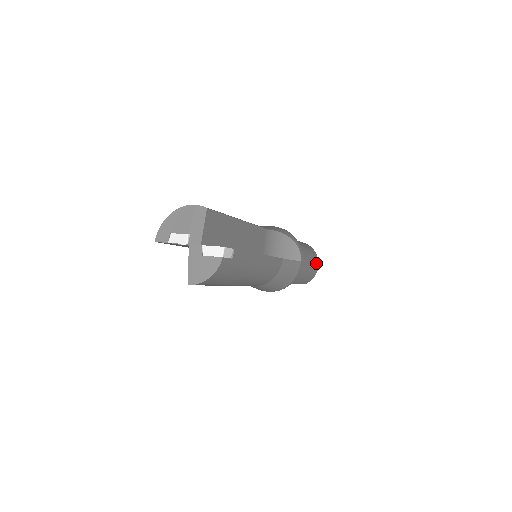
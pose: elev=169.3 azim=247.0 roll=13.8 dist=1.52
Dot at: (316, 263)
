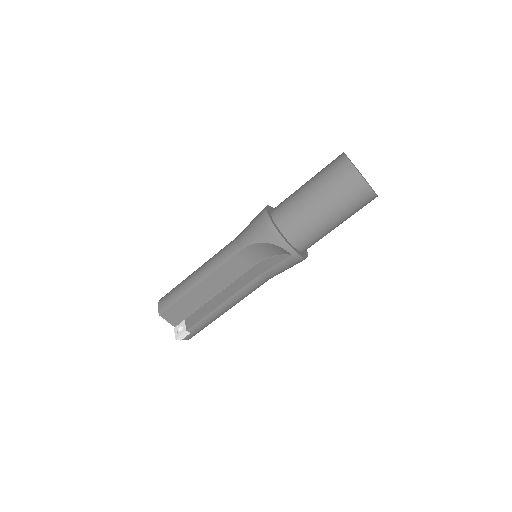
Dot at: (361, 193)
